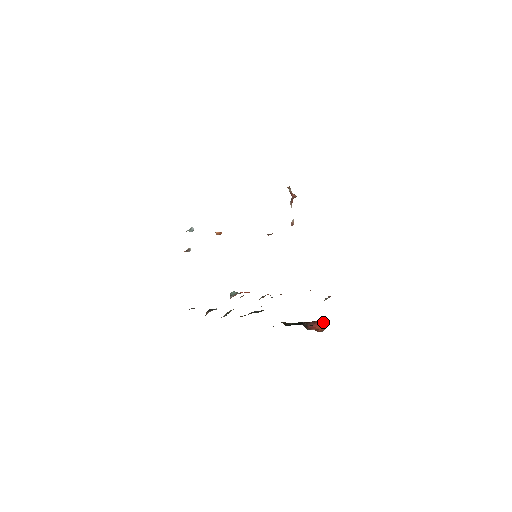
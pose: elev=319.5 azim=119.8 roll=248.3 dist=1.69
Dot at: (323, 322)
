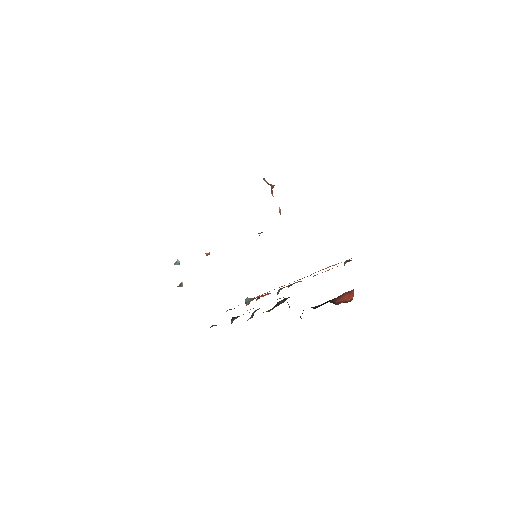
Dot at: (348, 293)
